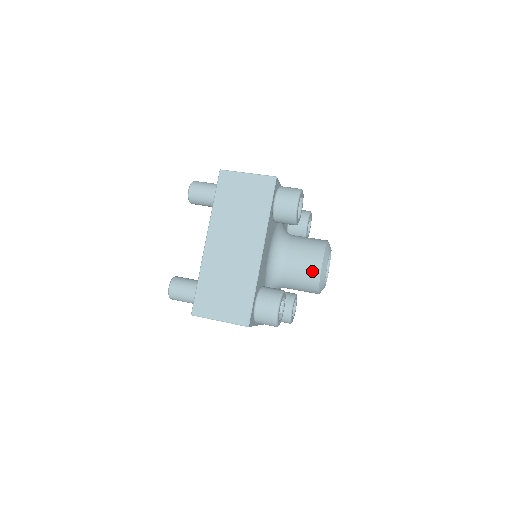
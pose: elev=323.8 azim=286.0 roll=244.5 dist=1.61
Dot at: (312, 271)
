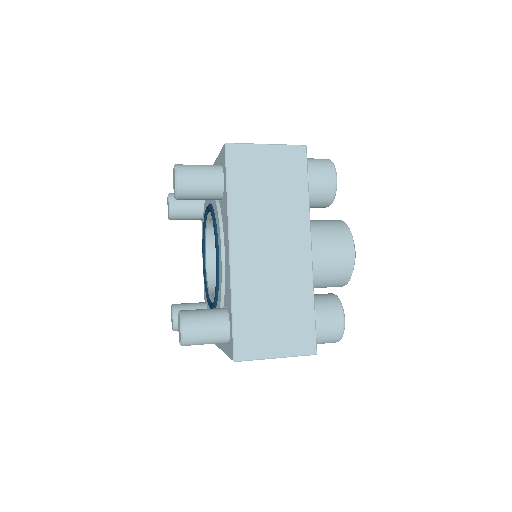
Dot at: (345, 261)
